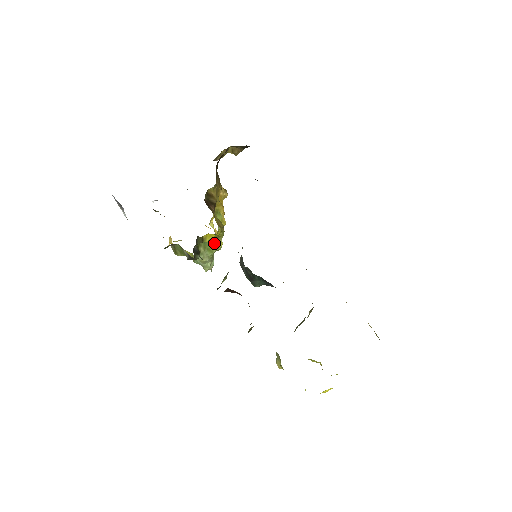
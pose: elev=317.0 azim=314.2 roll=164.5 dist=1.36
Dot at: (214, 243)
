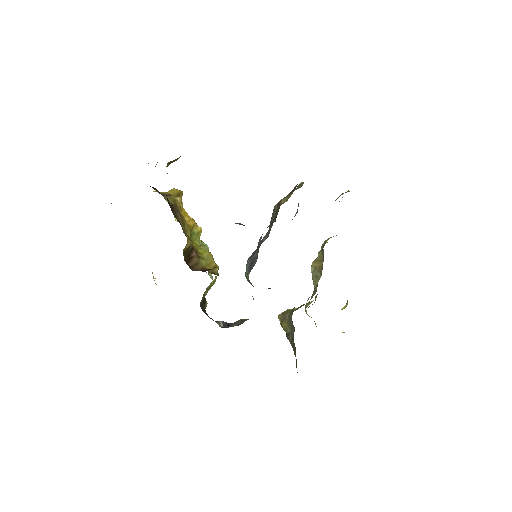
Dot at: (213, 281)
